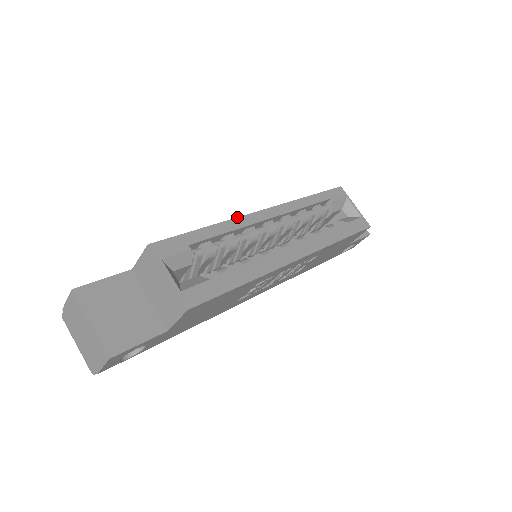
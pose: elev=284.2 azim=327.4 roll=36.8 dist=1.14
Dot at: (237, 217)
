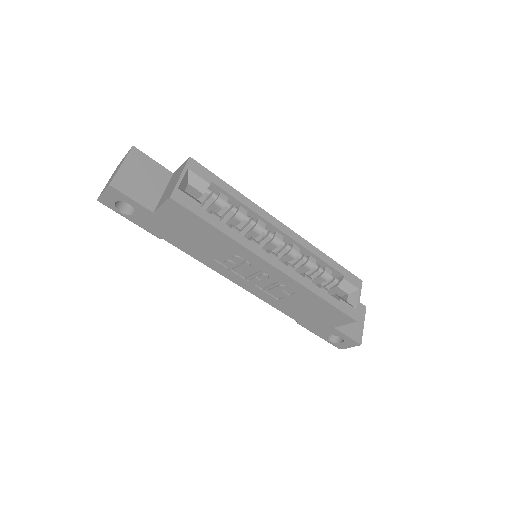
Dot at: (260, 207)
